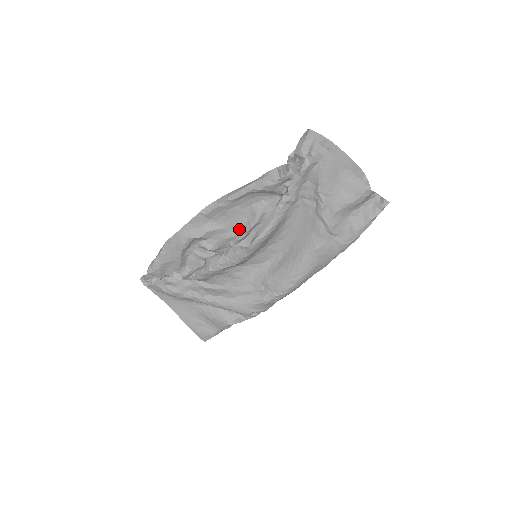
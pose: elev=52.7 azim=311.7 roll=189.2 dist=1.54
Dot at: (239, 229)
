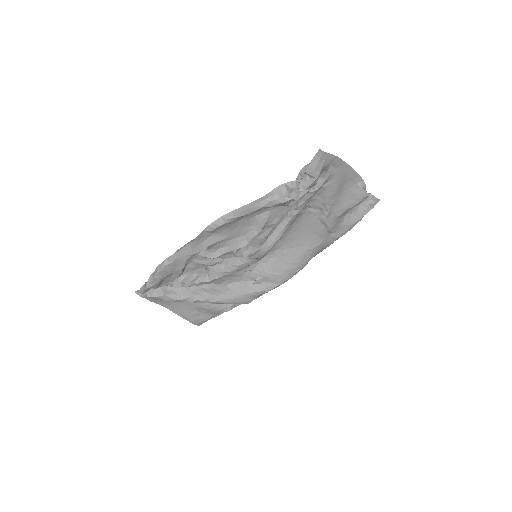
Dot at: (241, 237)
